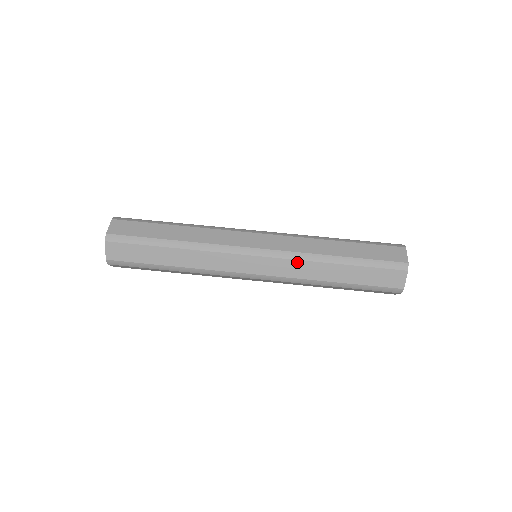
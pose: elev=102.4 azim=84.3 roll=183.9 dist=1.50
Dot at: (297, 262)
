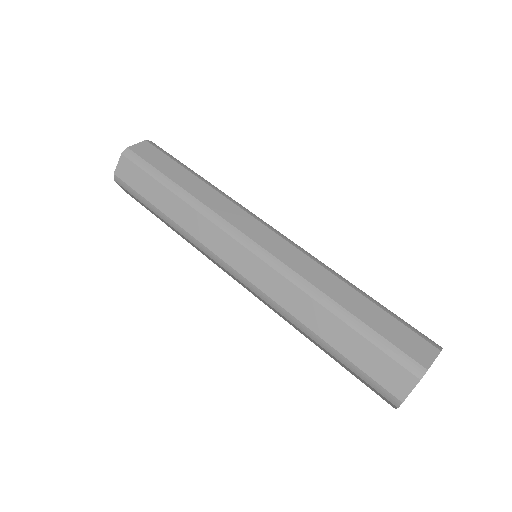
Dot at: (309, 259)
